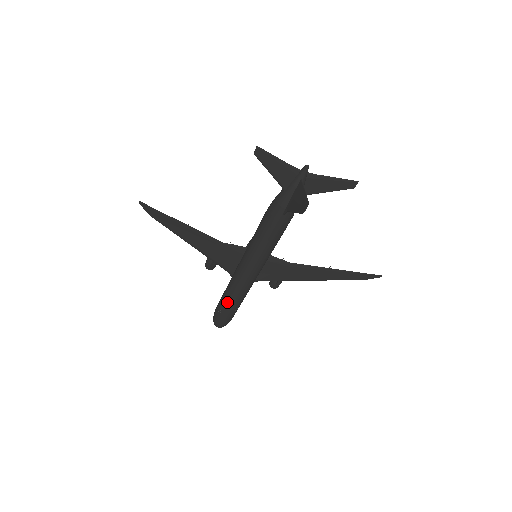
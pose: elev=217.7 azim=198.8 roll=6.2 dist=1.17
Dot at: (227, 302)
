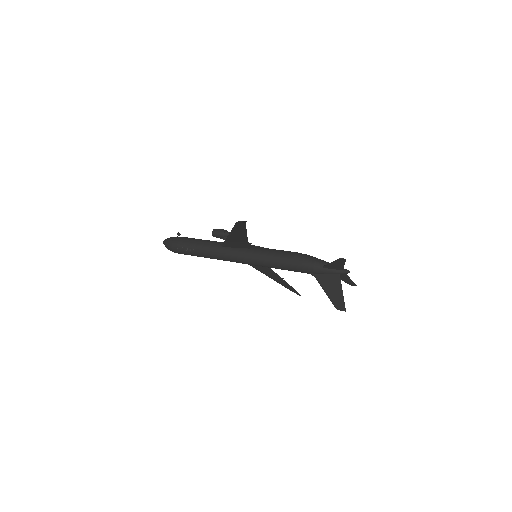
Dot at: (201, 254)
